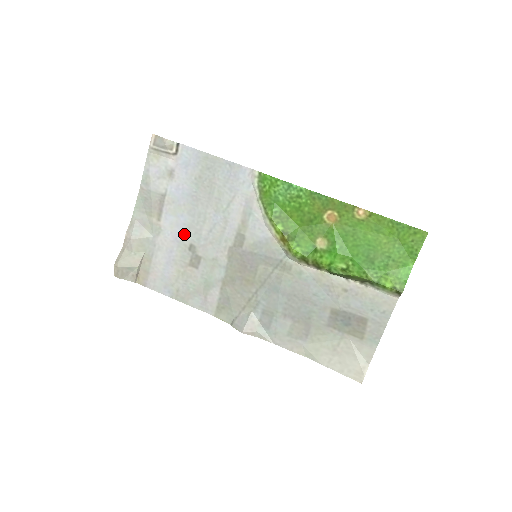
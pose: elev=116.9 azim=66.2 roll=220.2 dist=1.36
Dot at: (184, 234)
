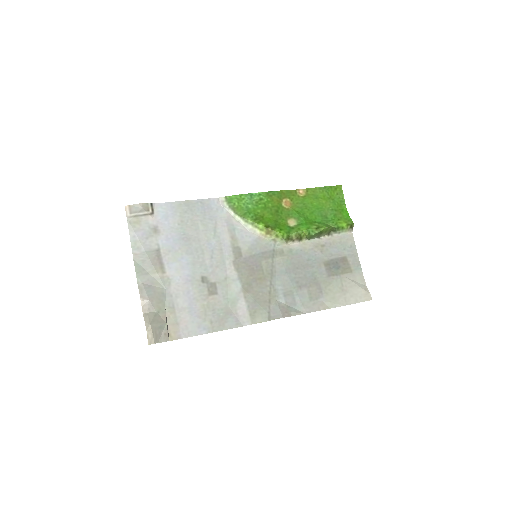
Dot at: (192, 272)
